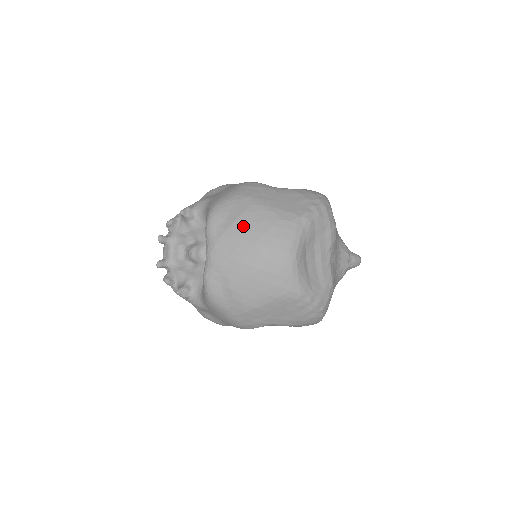
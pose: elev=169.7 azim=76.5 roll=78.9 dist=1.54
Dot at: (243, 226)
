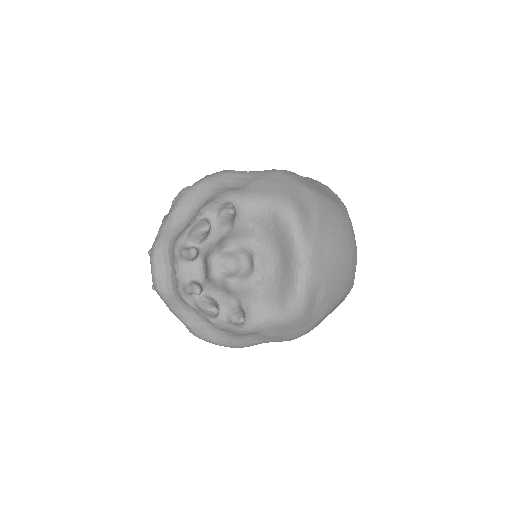
Dot at: (328, 222)
